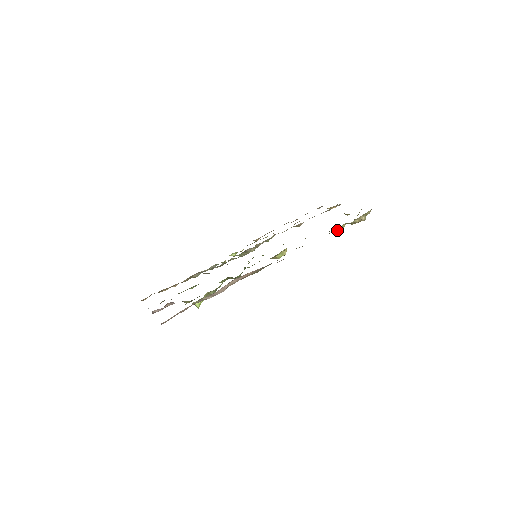
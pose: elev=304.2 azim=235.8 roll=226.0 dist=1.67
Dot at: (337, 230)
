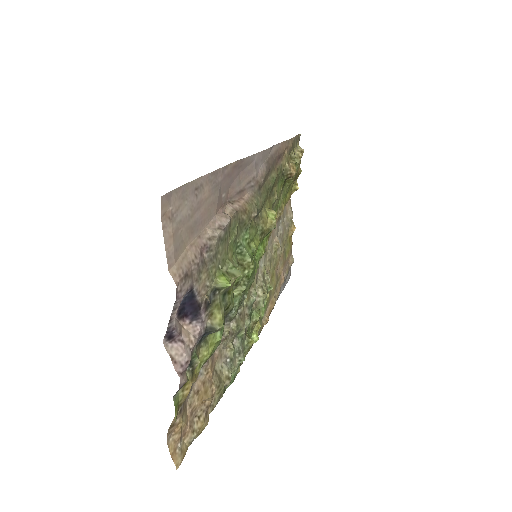
Dot at: (292, 167)
